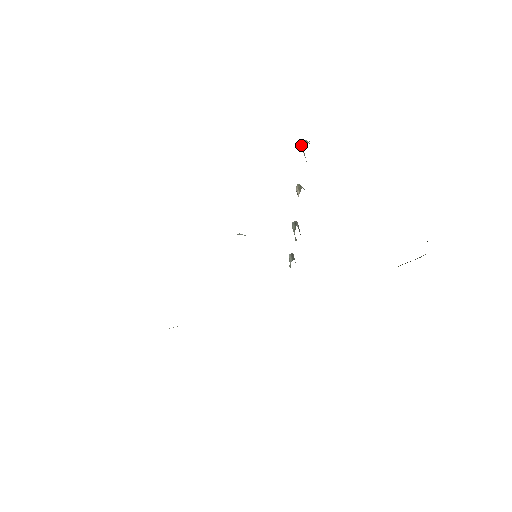
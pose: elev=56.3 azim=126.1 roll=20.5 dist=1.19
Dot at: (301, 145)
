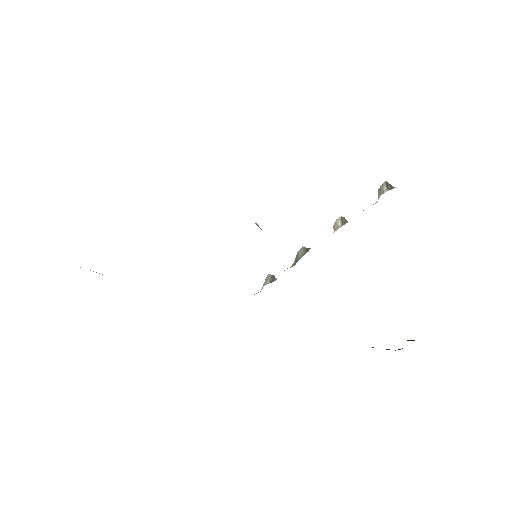
Dot at: (382, 184)
